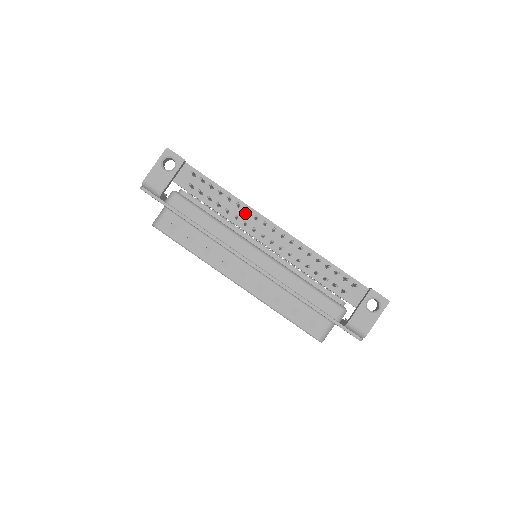
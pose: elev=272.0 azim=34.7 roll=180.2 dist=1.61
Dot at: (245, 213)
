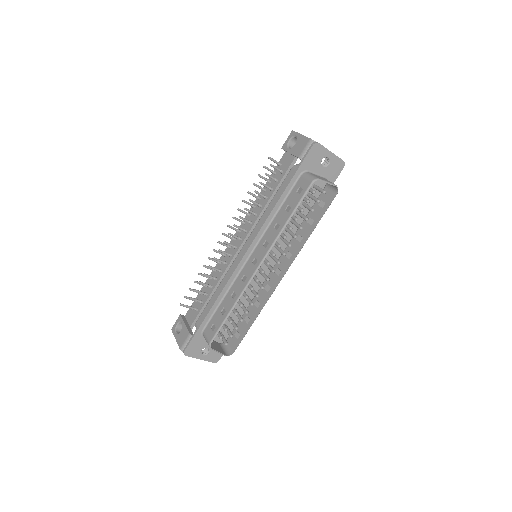
Dot at: (220, 265)
